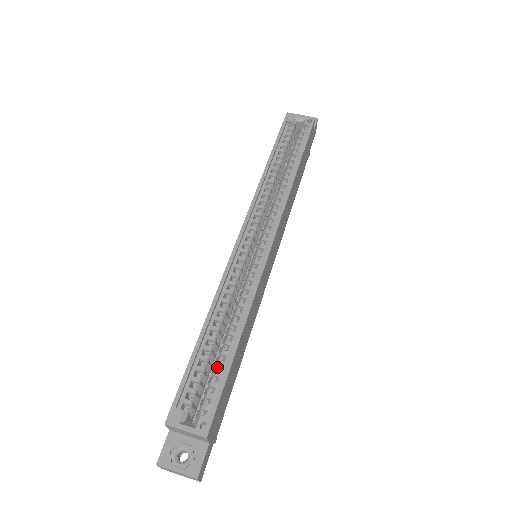
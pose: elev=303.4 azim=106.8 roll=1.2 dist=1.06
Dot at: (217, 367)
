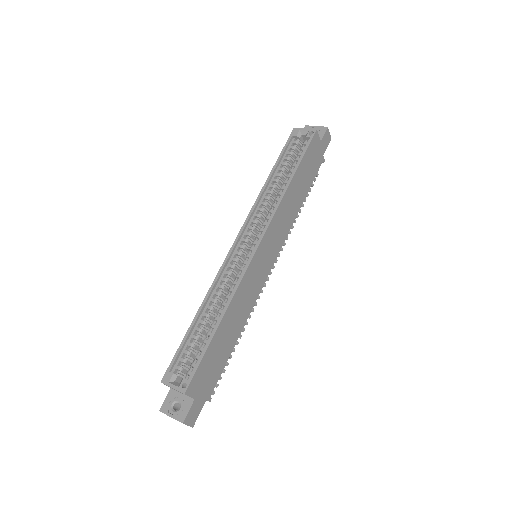
Dot at: (203, 344)
